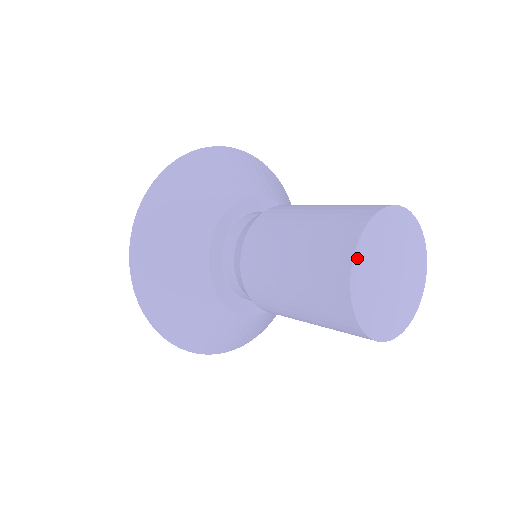
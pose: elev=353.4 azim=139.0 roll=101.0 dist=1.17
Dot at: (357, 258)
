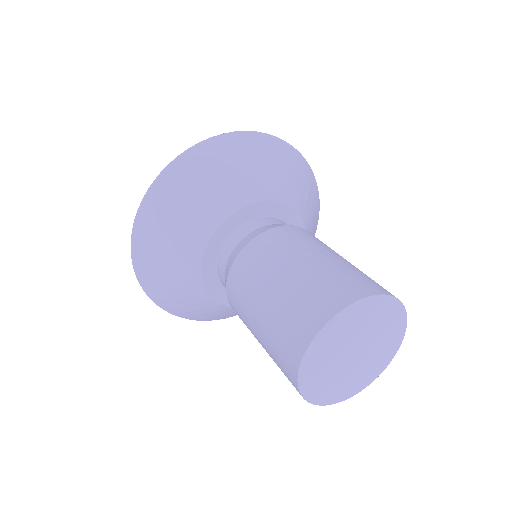
Dot at: (306, 391)
